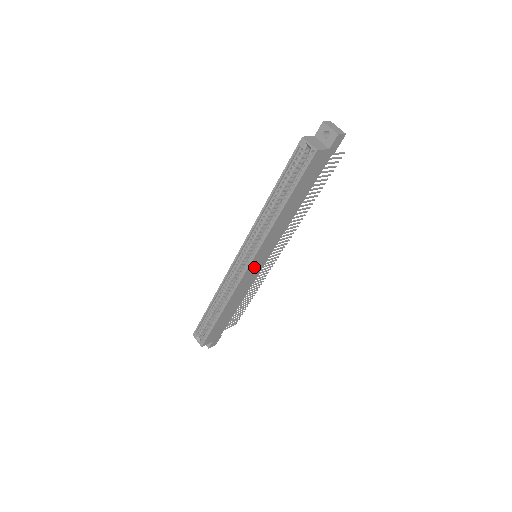
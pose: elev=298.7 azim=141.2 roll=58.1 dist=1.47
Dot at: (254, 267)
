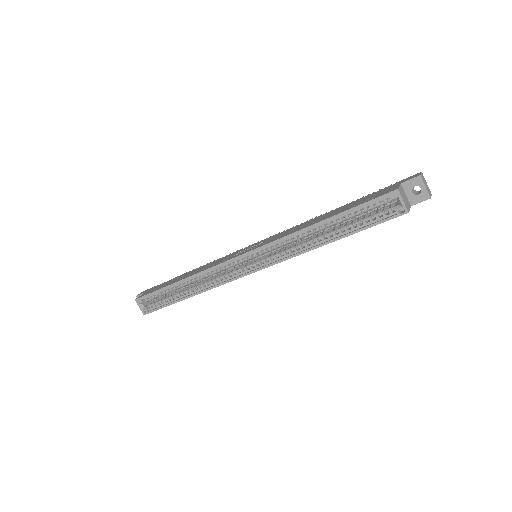
Dot at: occluded
